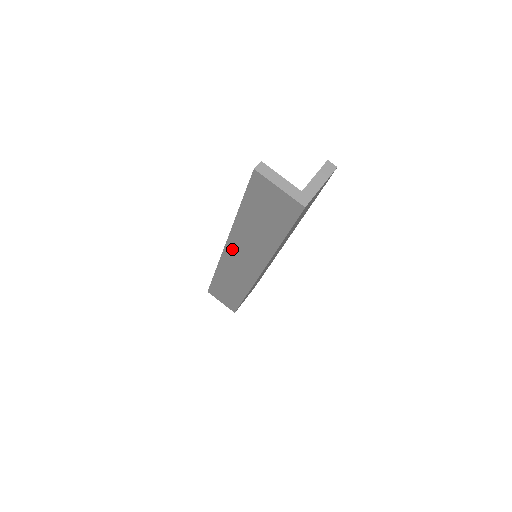
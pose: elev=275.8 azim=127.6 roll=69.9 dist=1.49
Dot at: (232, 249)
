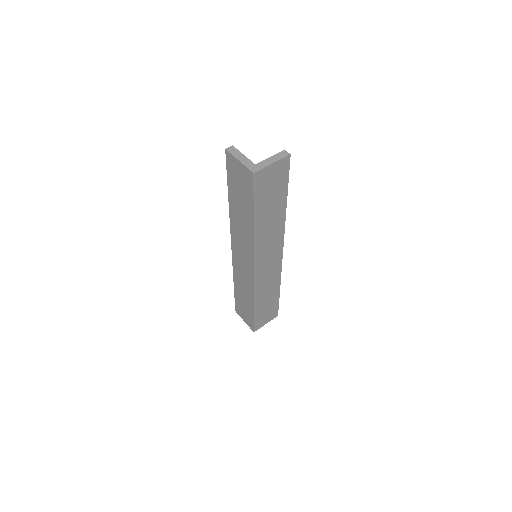
Dot at: (235, 245)
